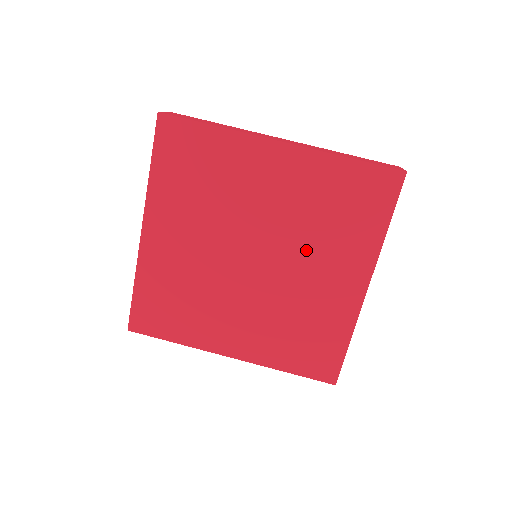
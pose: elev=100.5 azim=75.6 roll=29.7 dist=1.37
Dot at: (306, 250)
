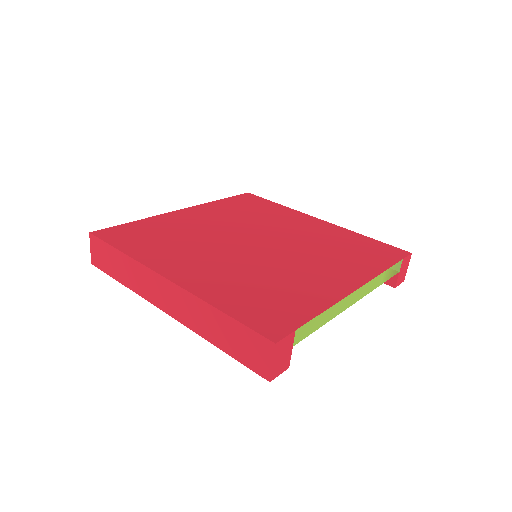
Dot at: (308, 254)
